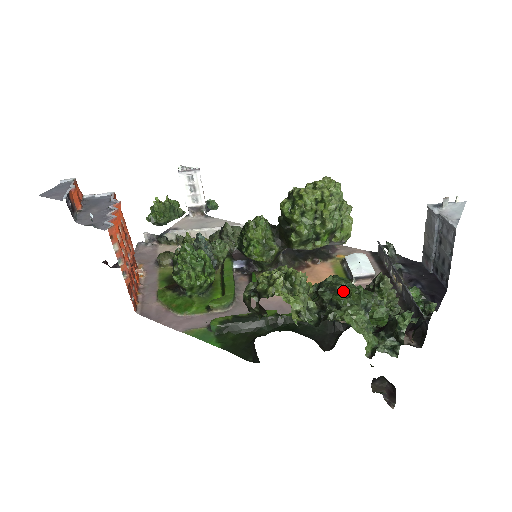
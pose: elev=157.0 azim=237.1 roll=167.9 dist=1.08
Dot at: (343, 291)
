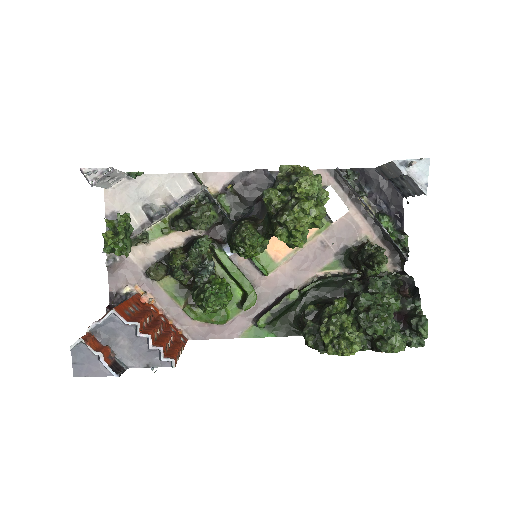
Dot at: (379, 322)
